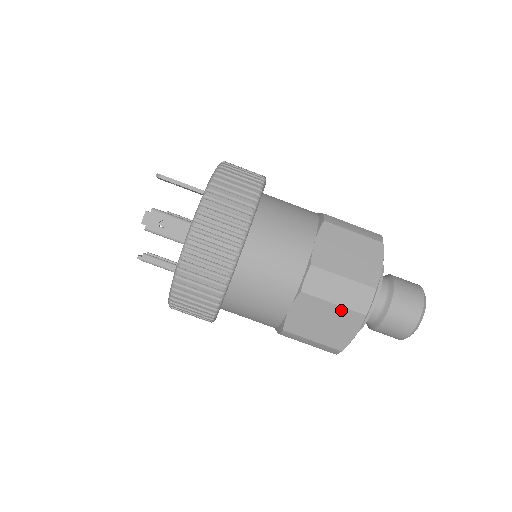
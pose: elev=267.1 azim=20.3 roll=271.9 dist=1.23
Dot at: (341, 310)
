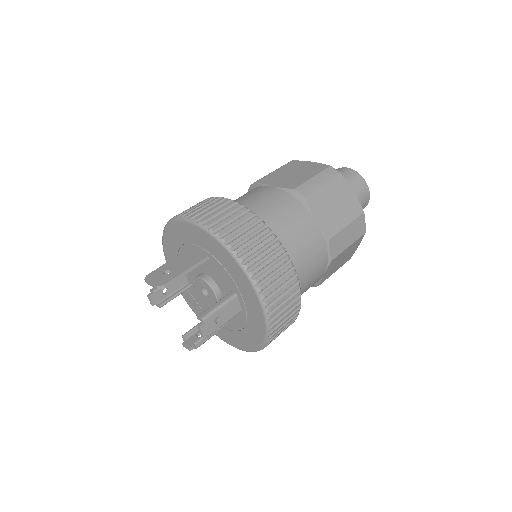
Dot at: (353, 244)
